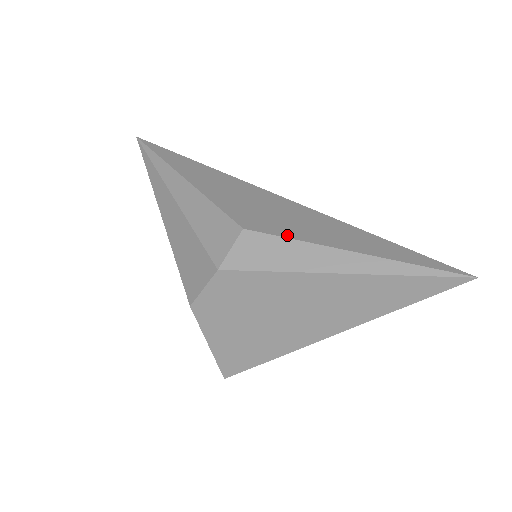
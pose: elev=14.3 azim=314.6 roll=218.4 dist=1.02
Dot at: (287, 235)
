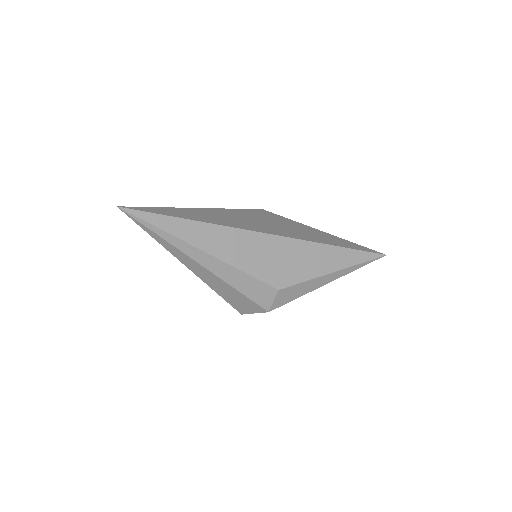
Dot at: (301, 280)
